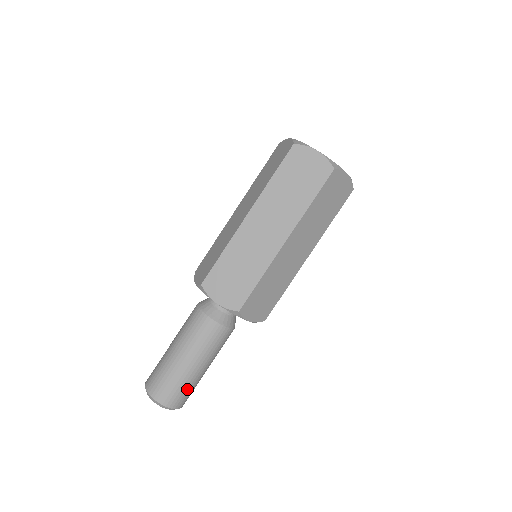
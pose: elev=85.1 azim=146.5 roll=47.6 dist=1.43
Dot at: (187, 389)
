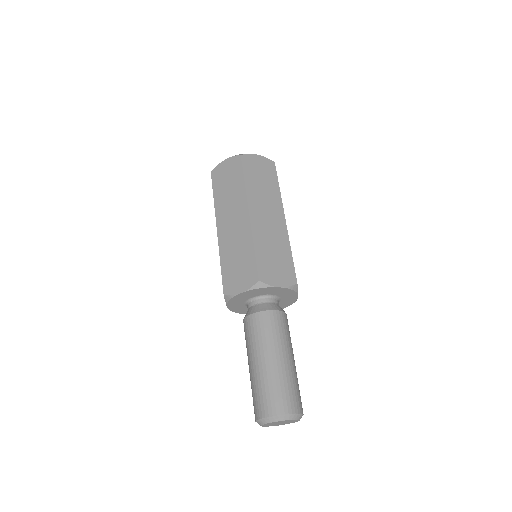
Dot at: occluded
